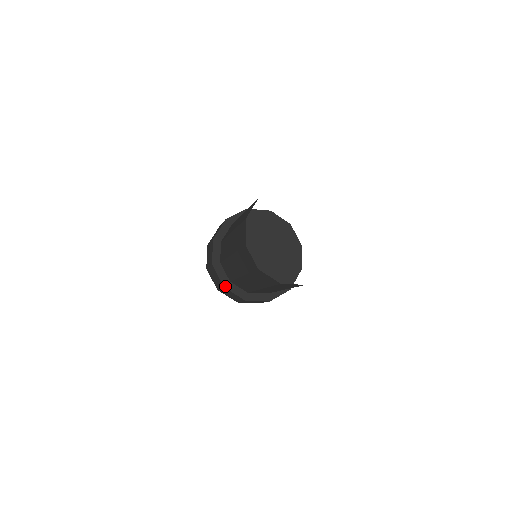
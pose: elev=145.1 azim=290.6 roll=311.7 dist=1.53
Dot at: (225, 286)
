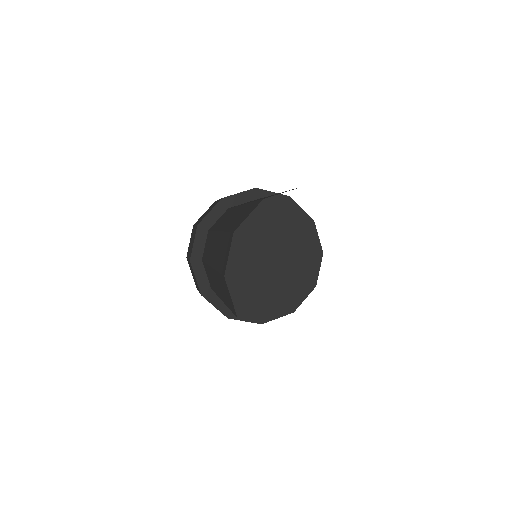
Dot at: (261, 322)
